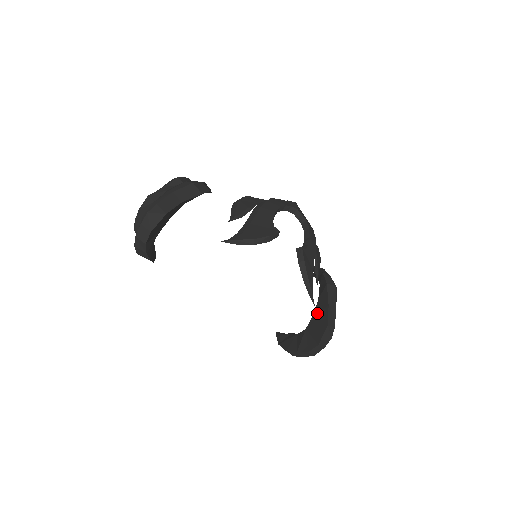
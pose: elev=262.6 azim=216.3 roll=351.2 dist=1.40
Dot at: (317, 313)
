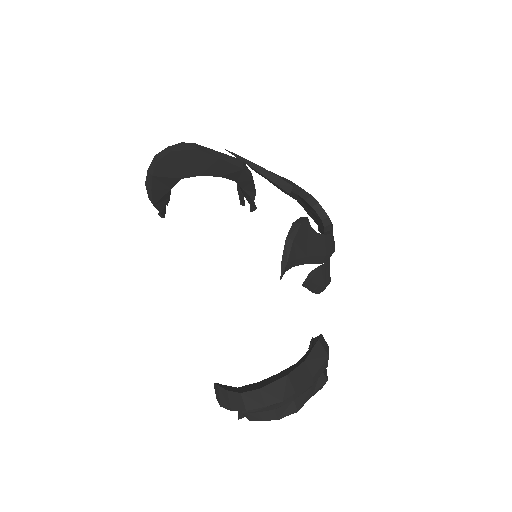
Dot at: (285, 369)
